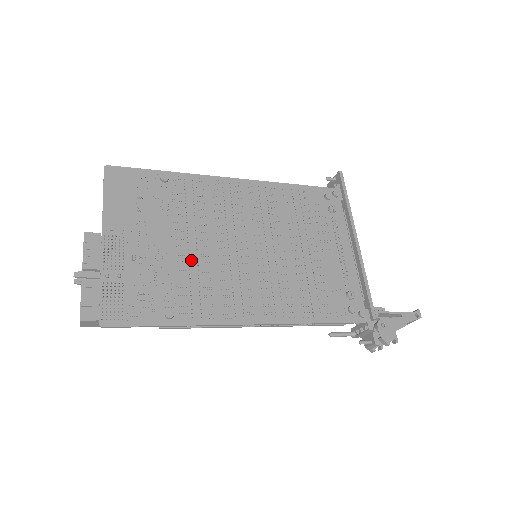
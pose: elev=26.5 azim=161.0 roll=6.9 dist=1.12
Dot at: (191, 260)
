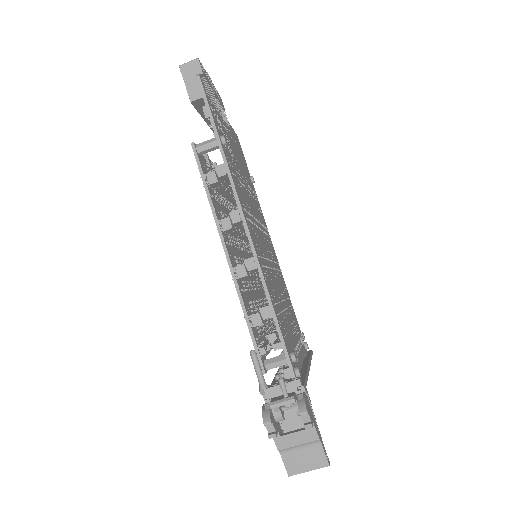
Dot at: (242, 181)
